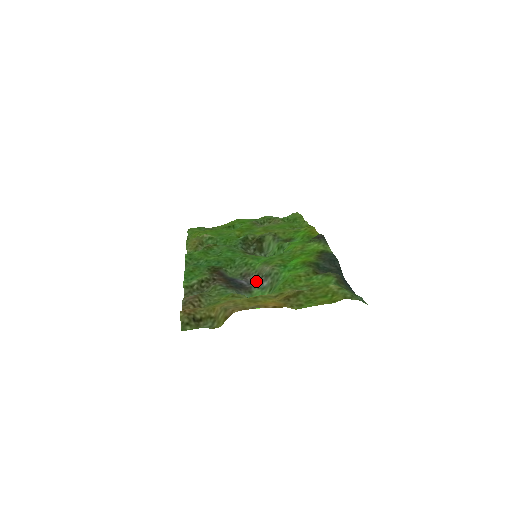
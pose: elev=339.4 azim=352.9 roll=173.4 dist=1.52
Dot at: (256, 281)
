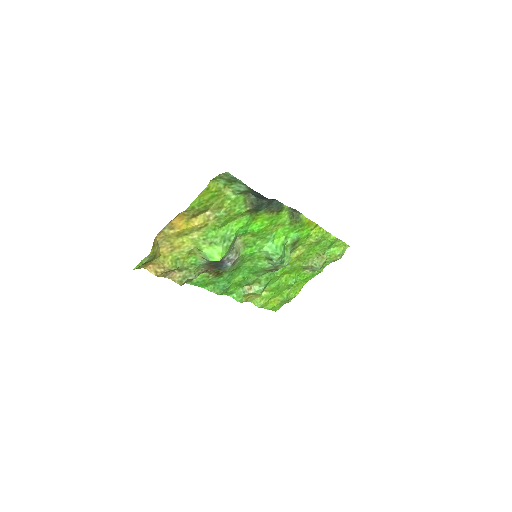
Dot at: (232, 255)
